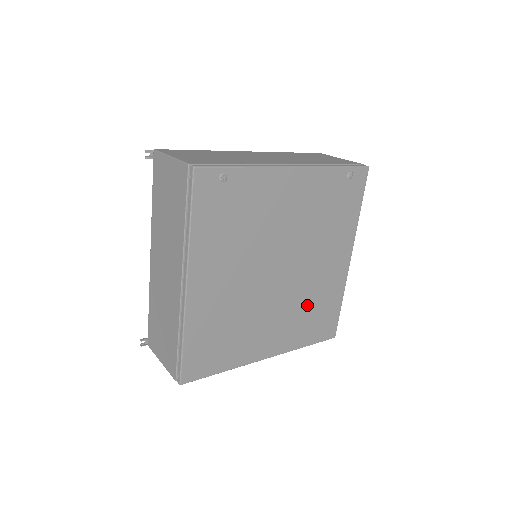
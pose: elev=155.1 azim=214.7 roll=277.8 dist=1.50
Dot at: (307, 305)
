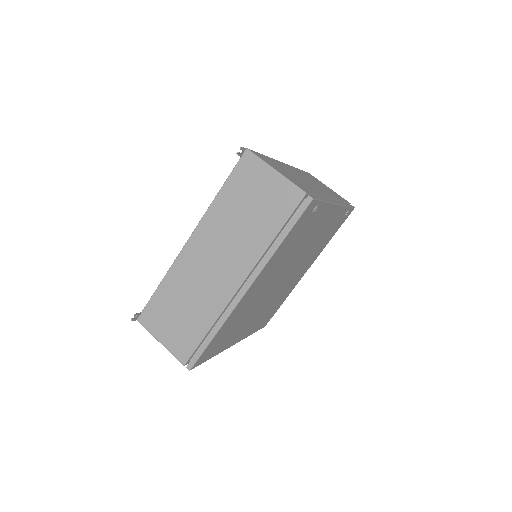
Dot at: (273, 304)
